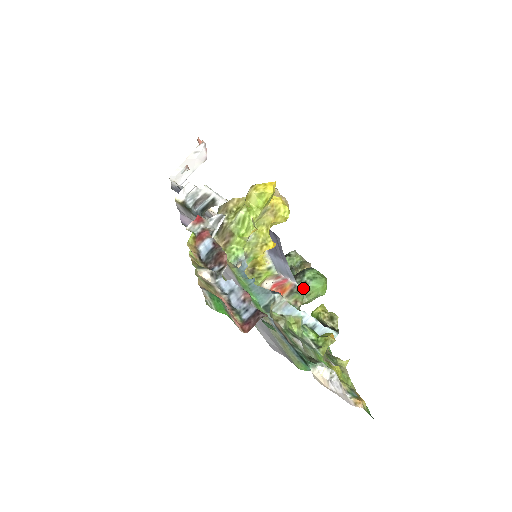
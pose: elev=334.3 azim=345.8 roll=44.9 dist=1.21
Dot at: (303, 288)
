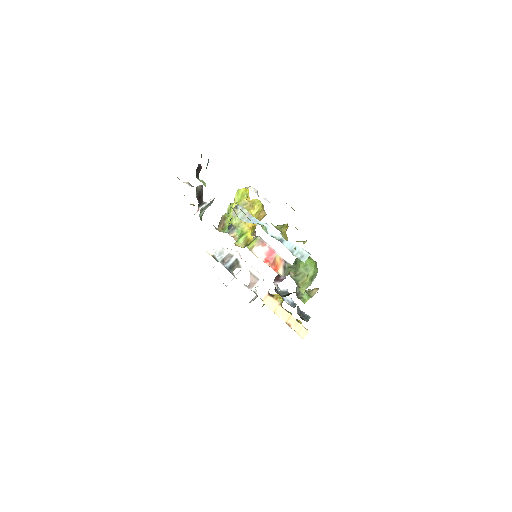
Dot at: (295, 266)
